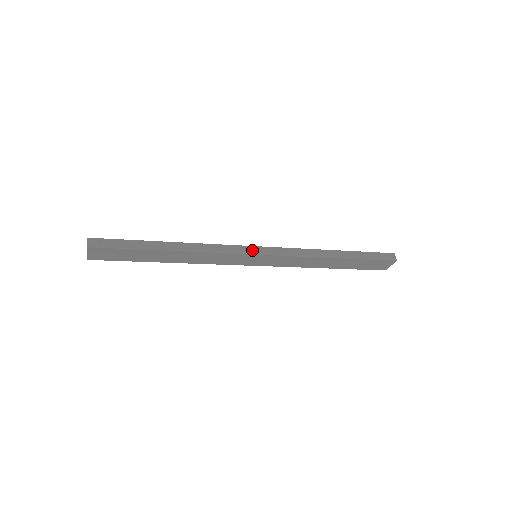
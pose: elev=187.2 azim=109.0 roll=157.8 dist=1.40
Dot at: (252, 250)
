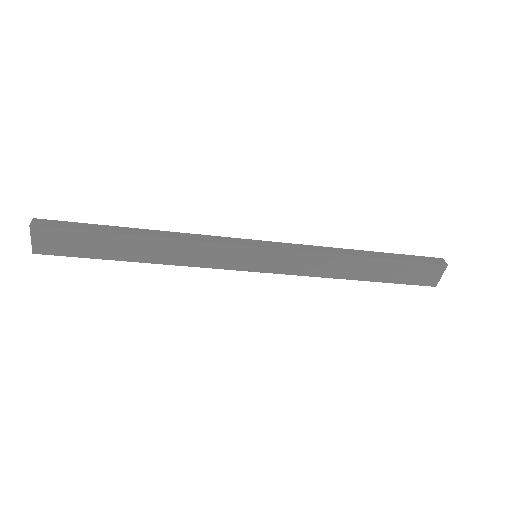
Dot at: (249, 242)
